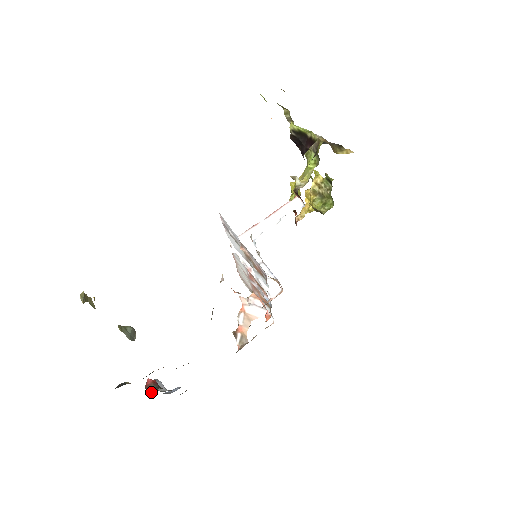
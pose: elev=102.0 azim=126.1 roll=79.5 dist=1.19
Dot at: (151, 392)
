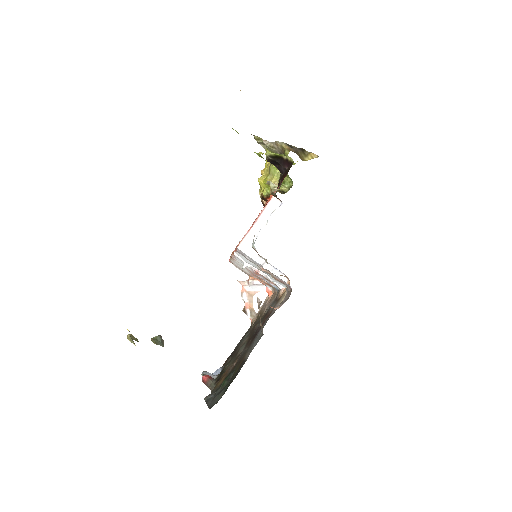
Dot at: (213, 387)
